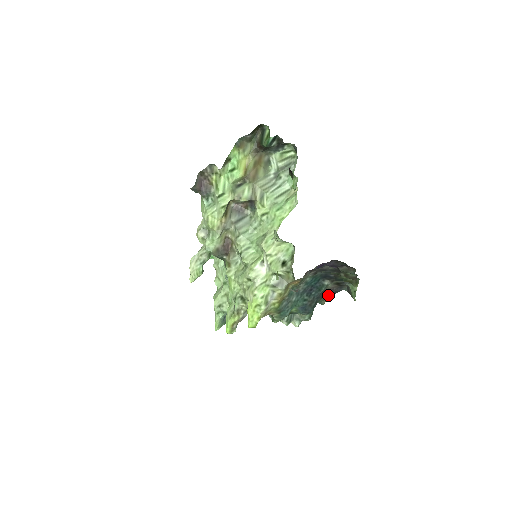
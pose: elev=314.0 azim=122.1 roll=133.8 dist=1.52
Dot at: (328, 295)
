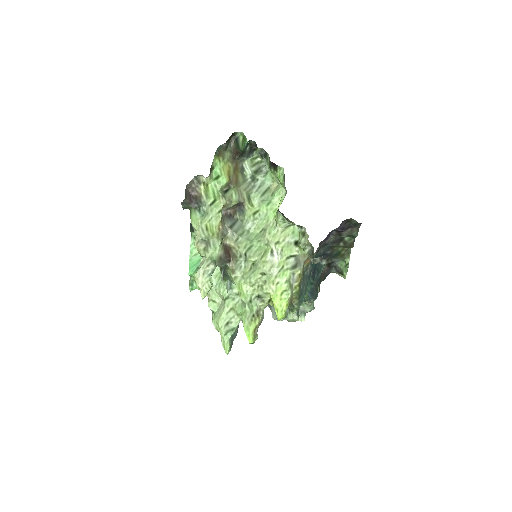
Dot at: (321, 280)
